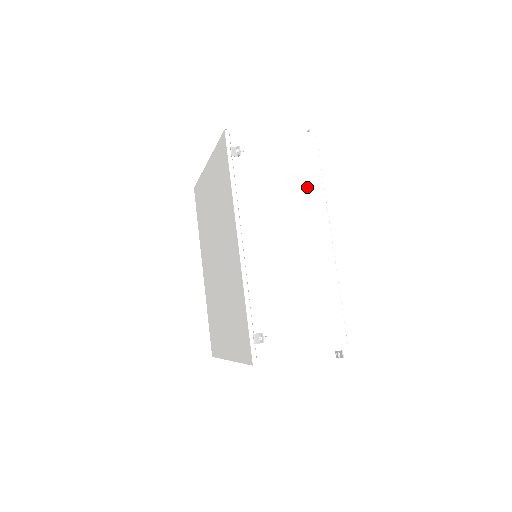
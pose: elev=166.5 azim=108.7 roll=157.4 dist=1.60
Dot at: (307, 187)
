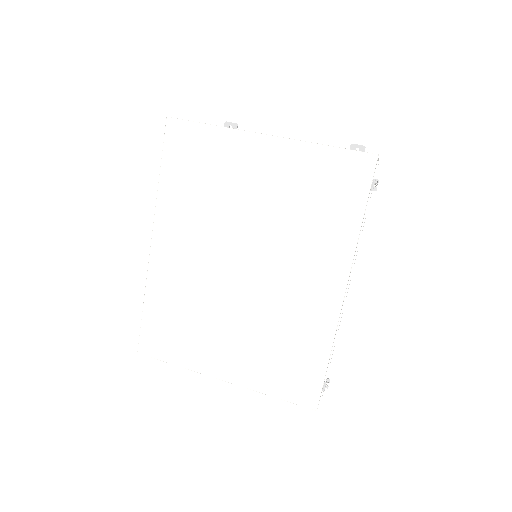
Dot at: occluded
